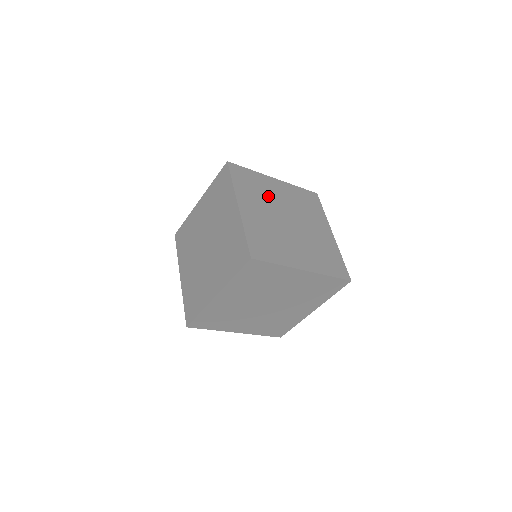
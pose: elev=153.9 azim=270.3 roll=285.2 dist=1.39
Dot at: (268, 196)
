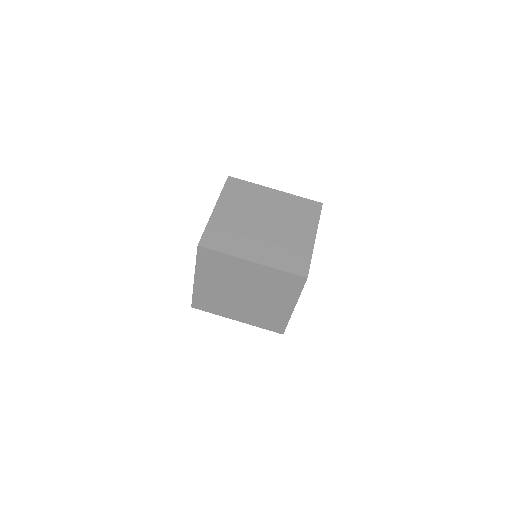
Dot at: (255, 203)
